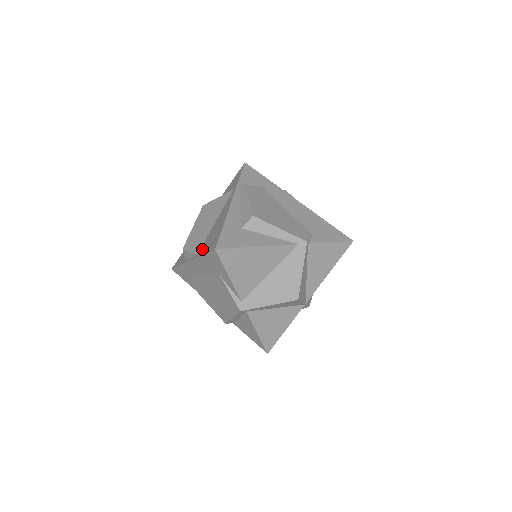
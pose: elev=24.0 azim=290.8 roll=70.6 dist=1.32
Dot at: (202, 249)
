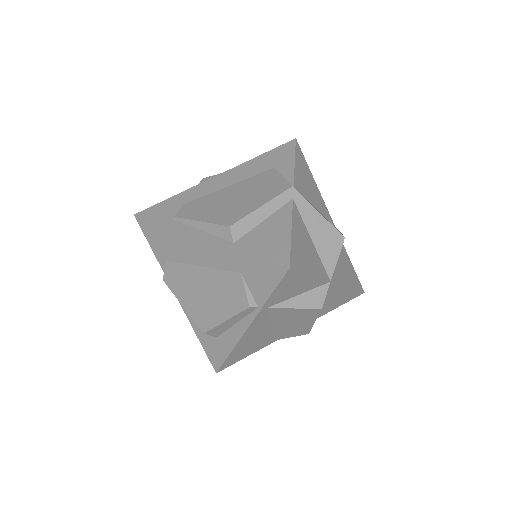
Dot at: occluded
